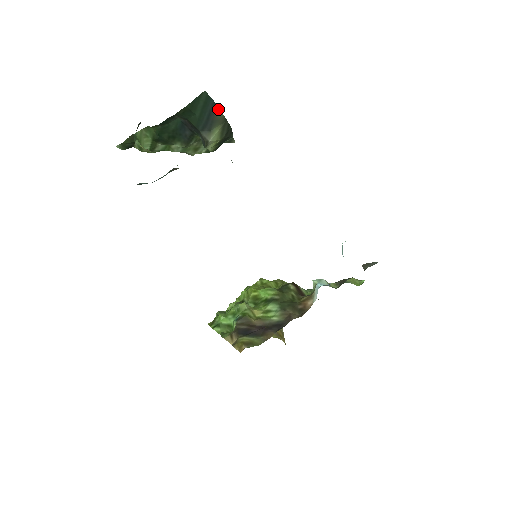
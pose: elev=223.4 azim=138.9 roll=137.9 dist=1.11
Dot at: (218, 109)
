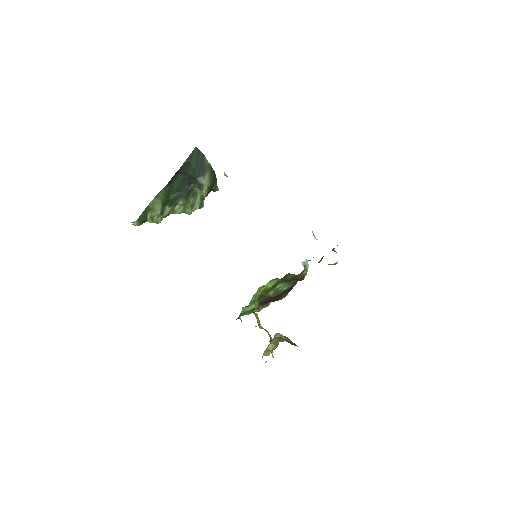
Dot at: (206, 159)
